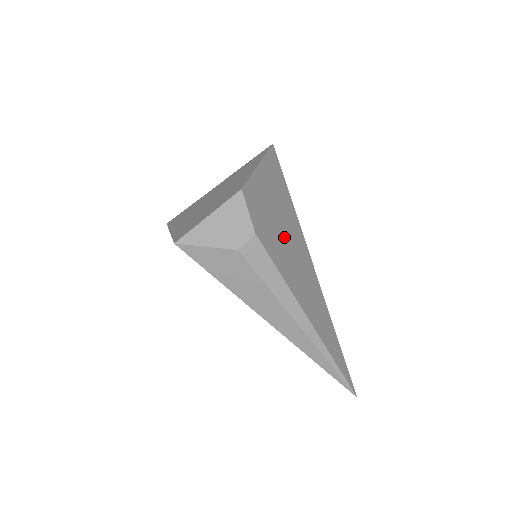
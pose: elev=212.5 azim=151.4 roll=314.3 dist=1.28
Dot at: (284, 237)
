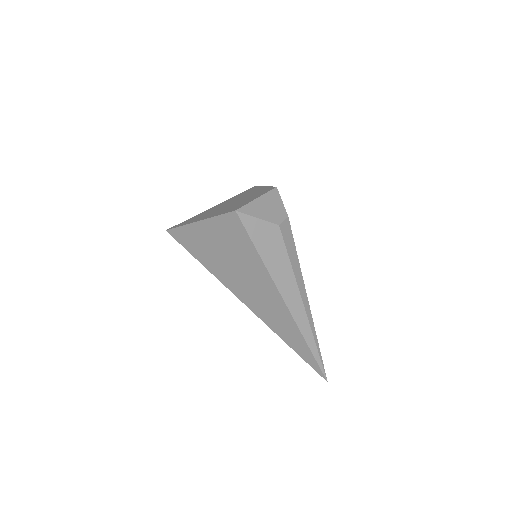
Dot at: occluded
